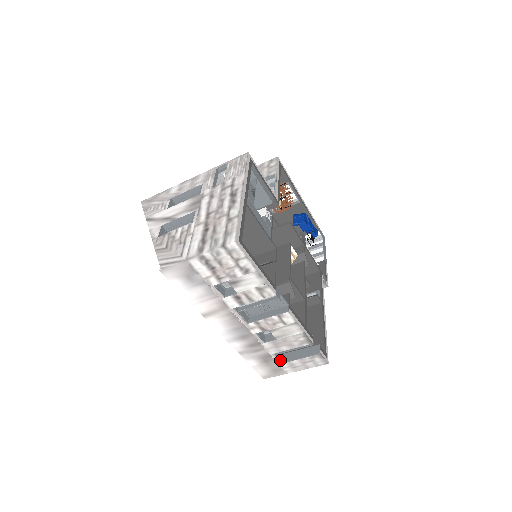
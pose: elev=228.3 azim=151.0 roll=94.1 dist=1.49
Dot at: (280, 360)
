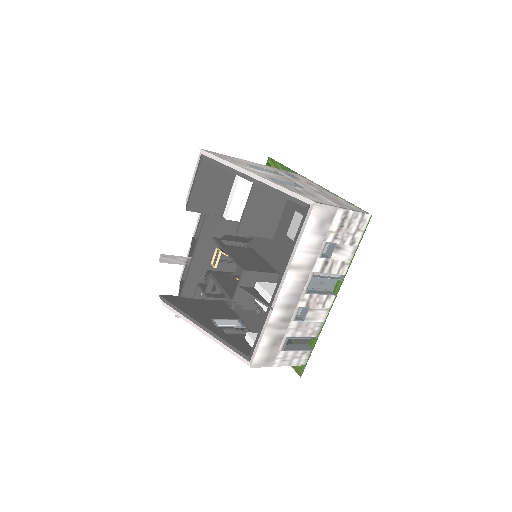
Dot at: occluded
